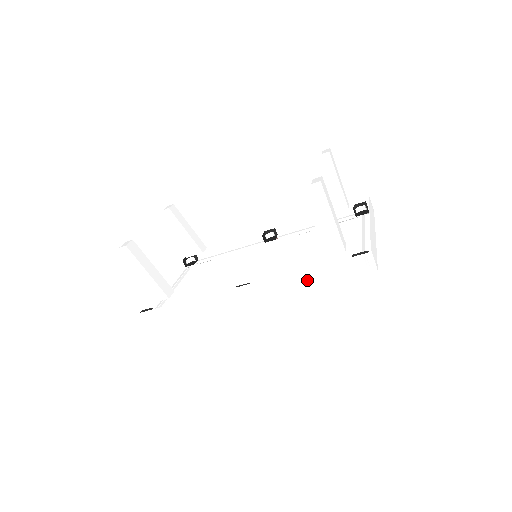
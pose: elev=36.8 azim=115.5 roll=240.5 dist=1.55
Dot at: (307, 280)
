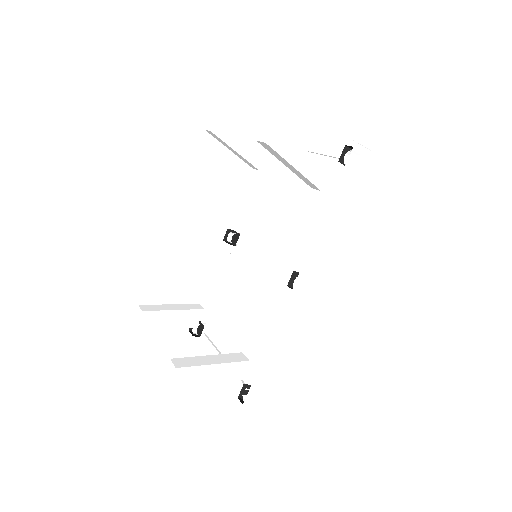
Dot at: (335, 214)
